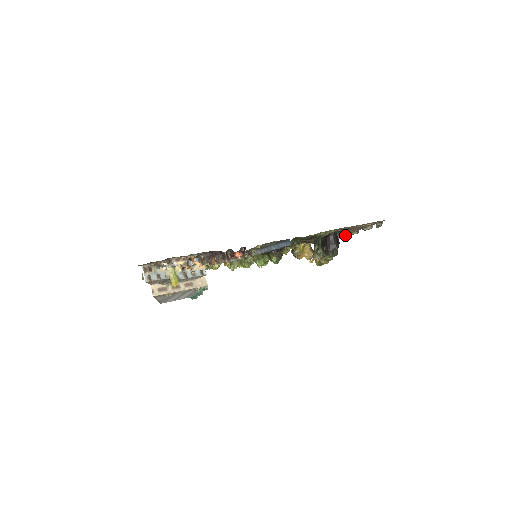
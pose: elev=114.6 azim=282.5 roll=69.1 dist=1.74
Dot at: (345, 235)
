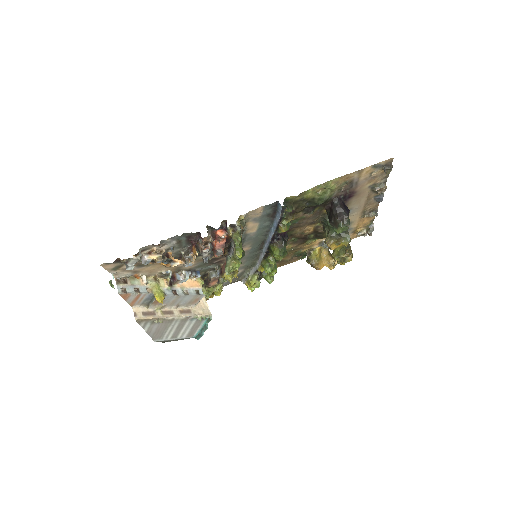
Dot at: (366, 228)
